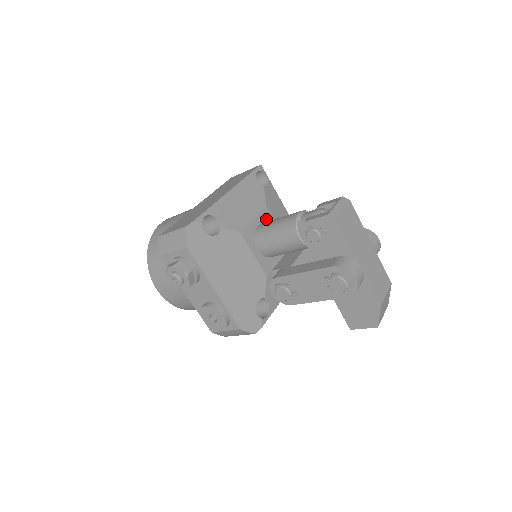
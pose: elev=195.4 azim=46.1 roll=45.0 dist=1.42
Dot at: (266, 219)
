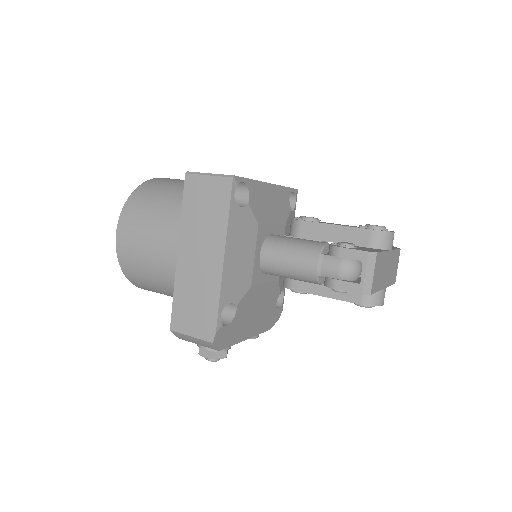
Dot at: (262, 236)
